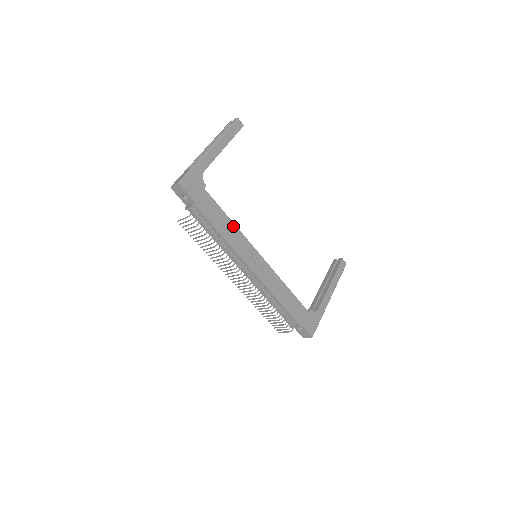
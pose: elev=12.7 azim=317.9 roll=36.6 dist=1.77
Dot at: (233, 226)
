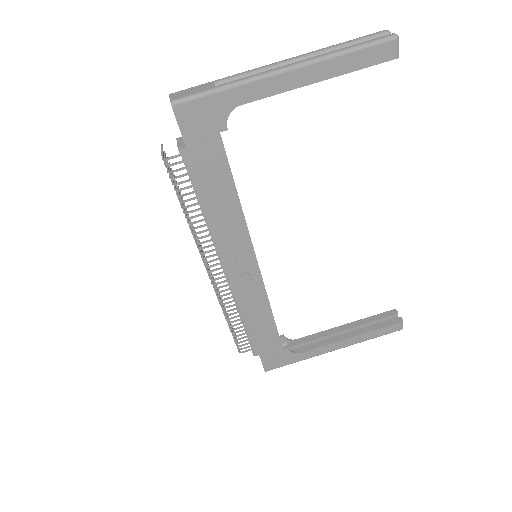
Dot at: (237, 208)
